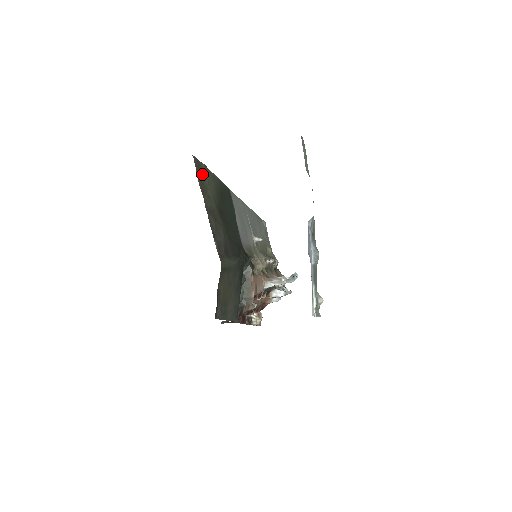
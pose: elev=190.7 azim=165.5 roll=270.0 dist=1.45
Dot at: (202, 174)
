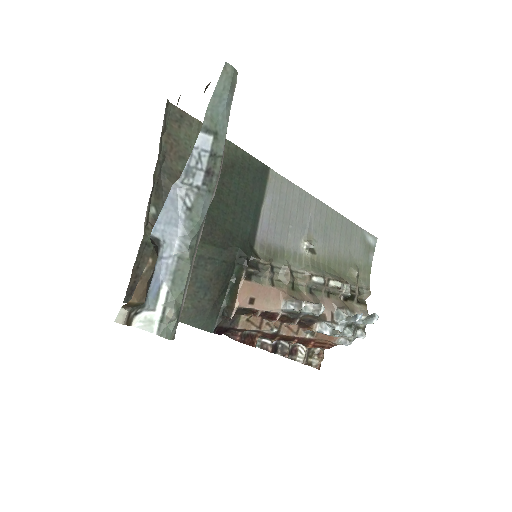
Dot at: (184, 130)
